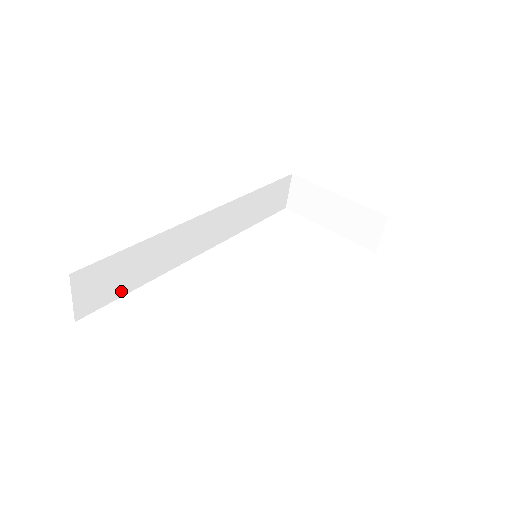
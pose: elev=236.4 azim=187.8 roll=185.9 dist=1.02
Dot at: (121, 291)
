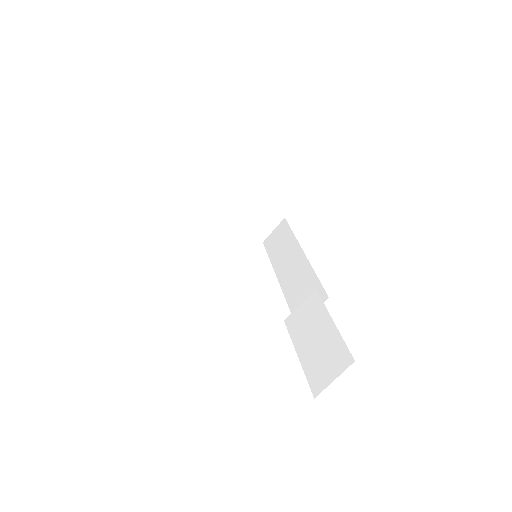
Dot at: occluded
